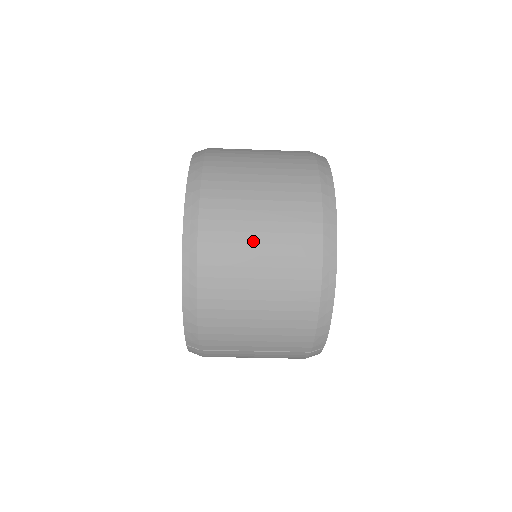
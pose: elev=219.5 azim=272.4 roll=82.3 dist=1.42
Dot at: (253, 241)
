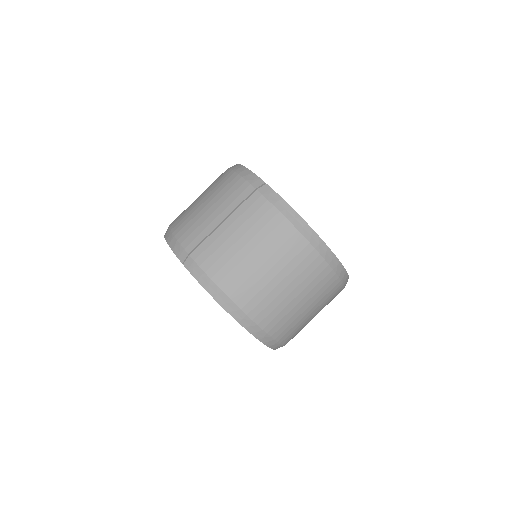
Dot at: occluded
